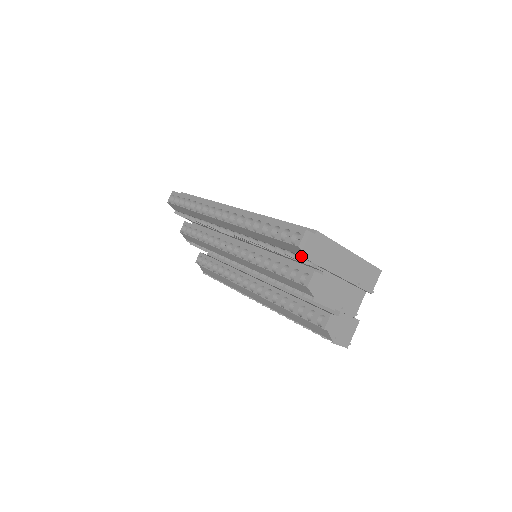
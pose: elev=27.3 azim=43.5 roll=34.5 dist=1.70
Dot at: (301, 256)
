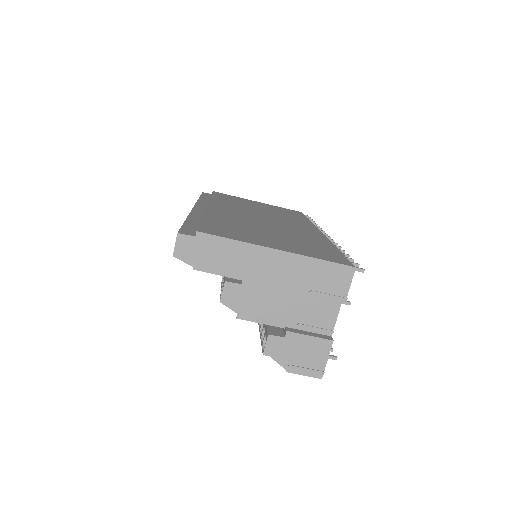
Dot at: occluded
